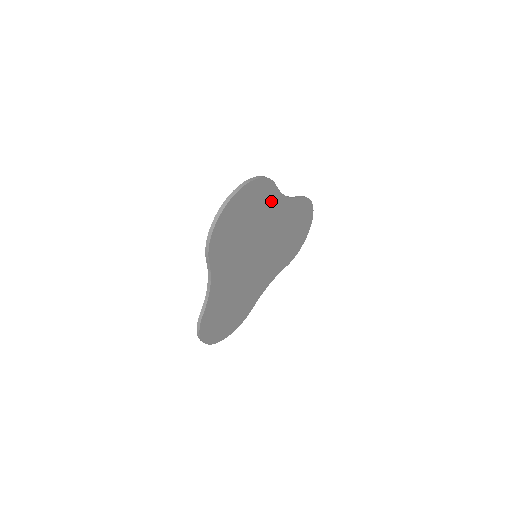
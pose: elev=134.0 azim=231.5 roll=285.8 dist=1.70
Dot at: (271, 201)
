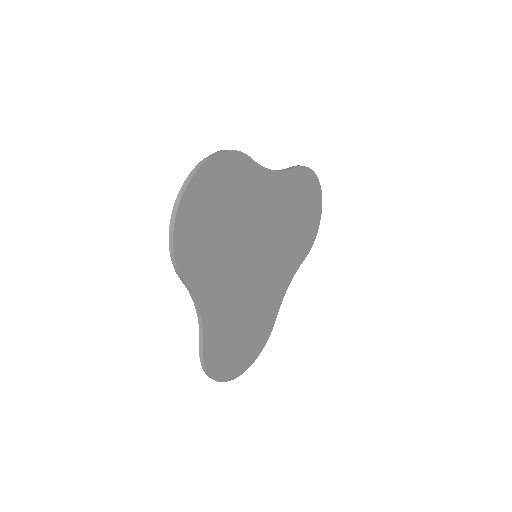
Dot at: (251, 181)
